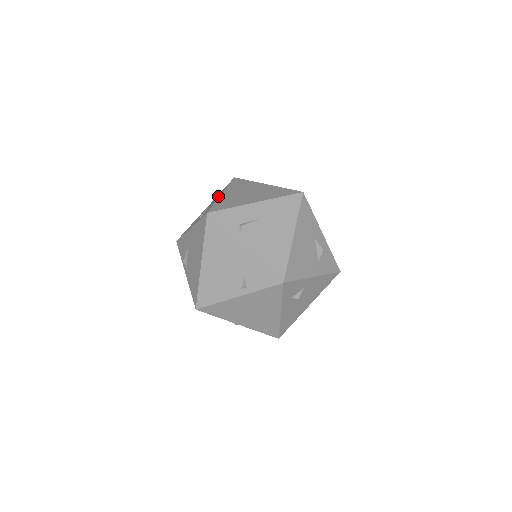
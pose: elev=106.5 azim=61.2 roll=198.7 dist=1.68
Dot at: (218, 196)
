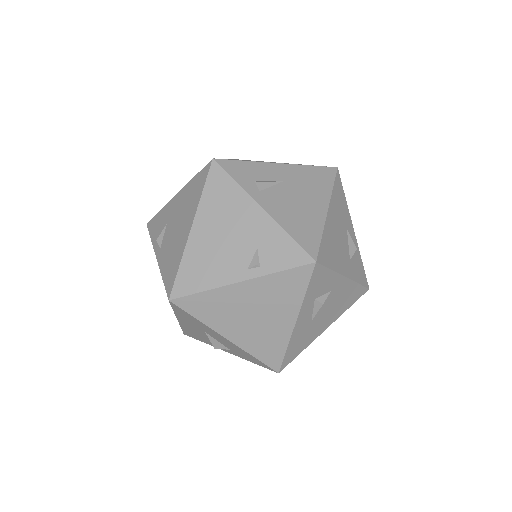
Dot at: occluded
